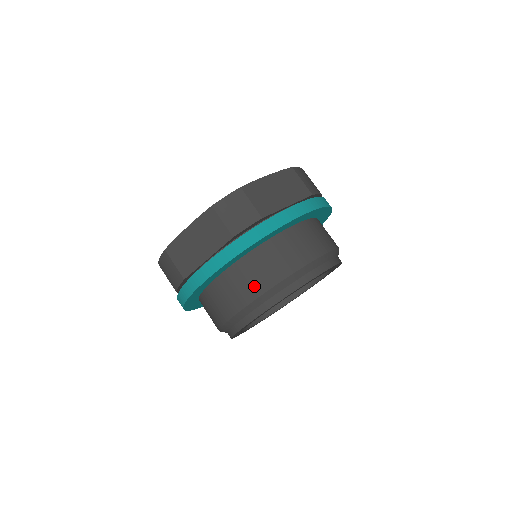
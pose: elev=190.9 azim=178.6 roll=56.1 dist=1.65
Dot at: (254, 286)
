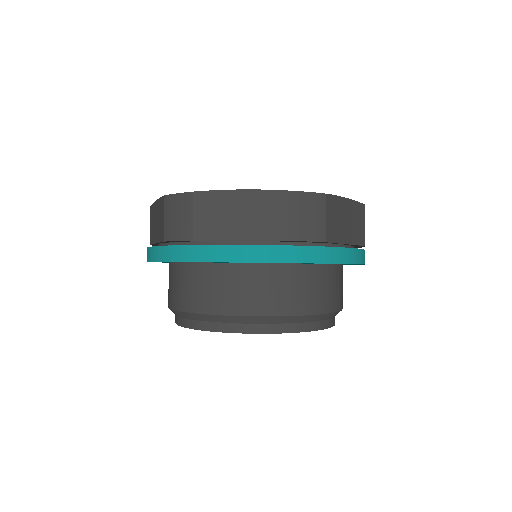
Dot at: (176, 297)
